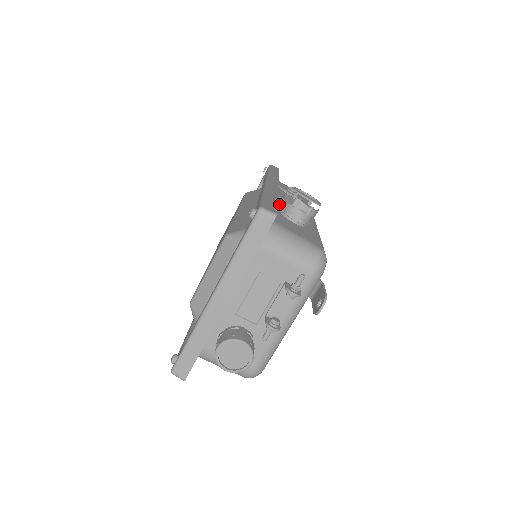
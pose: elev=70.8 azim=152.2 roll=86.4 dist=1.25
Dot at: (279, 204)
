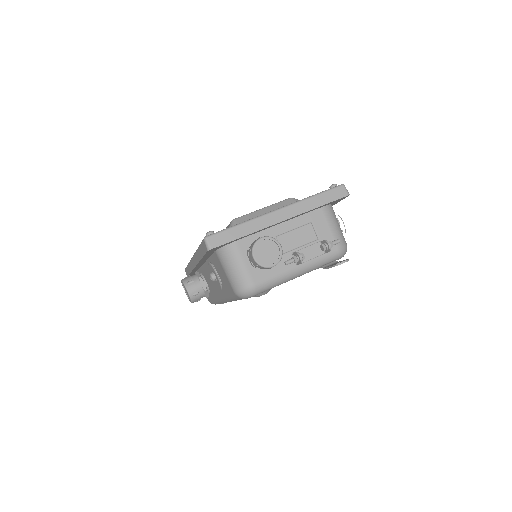
Dot at: occluded
